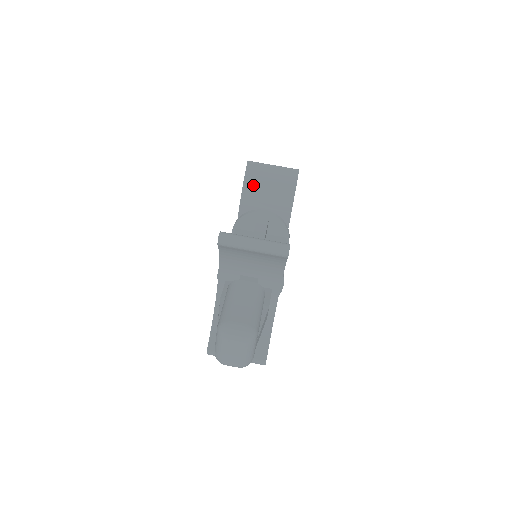
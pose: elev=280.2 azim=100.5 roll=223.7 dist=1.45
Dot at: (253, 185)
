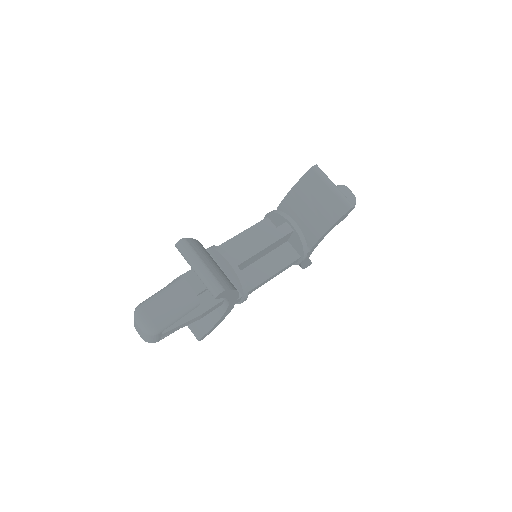
Dot at: (303, 191)
